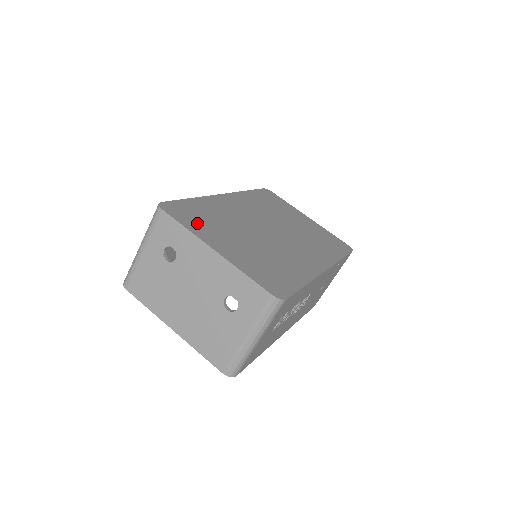
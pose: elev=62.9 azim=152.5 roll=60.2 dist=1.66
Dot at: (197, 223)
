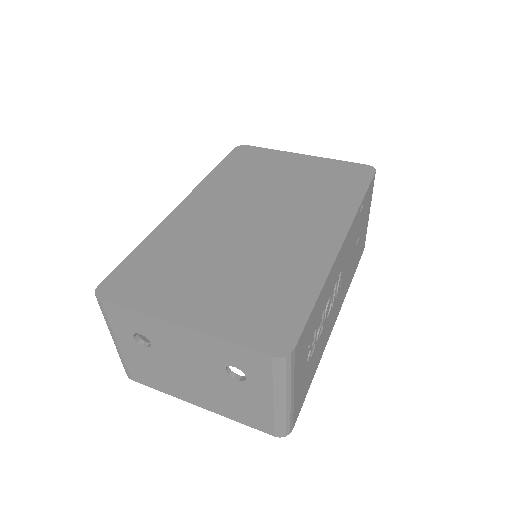
Dot at: (150, 289)
